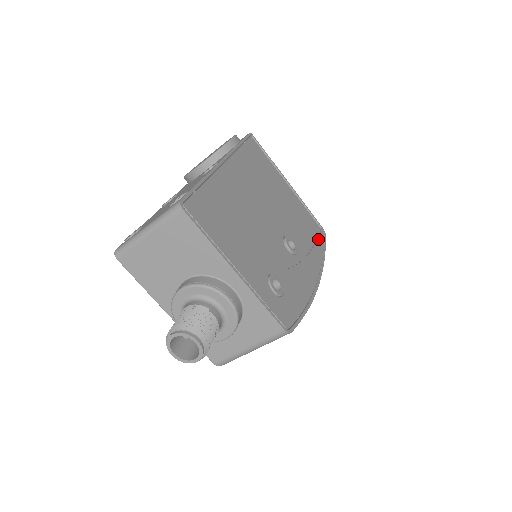
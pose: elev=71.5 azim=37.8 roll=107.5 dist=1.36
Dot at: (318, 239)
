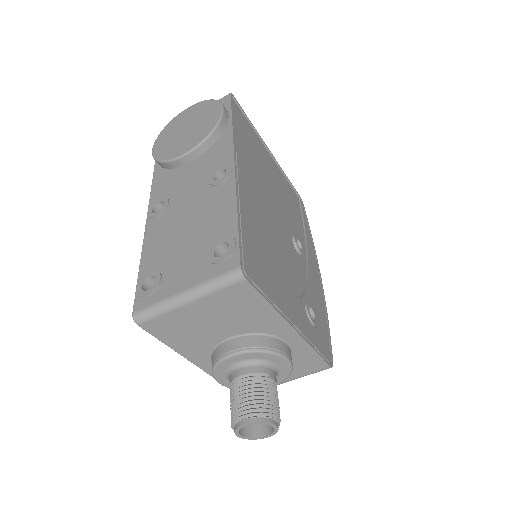
Dot at: (303, 215)
